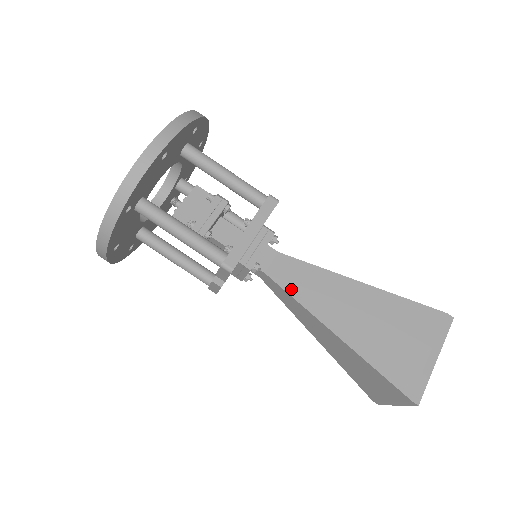
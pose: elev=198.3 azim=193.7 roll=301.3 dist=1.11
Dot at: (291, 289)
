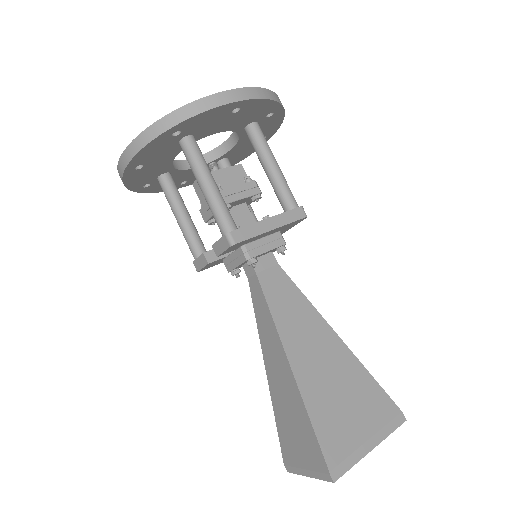
Dot at: (272, 302)
